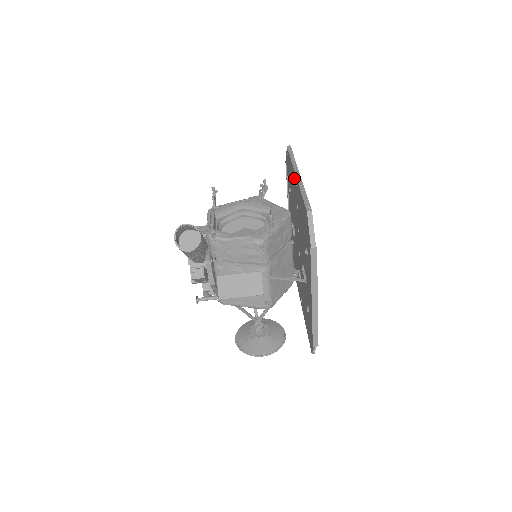
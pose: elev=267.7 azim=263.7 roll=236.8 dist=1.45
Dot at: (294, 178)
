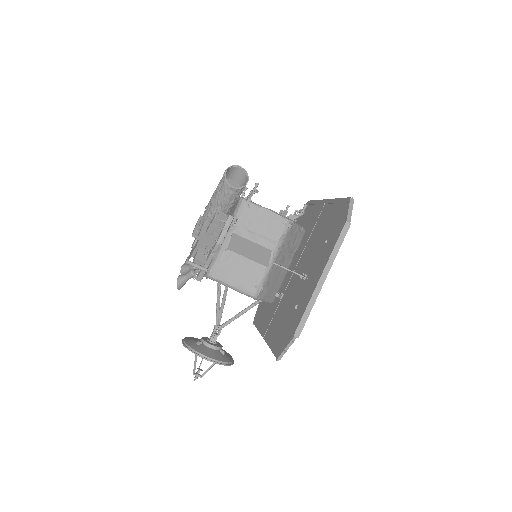
Dot at: (318, 209)
